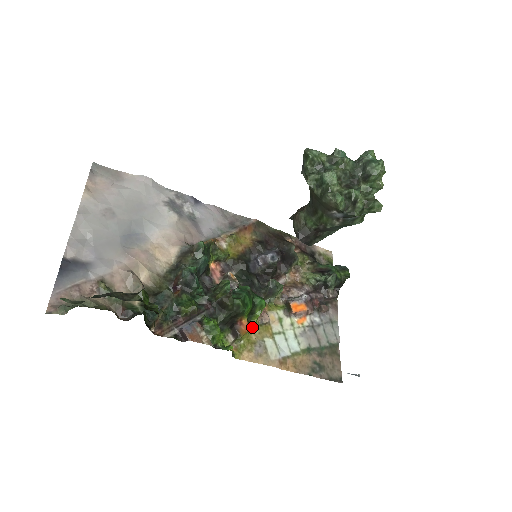
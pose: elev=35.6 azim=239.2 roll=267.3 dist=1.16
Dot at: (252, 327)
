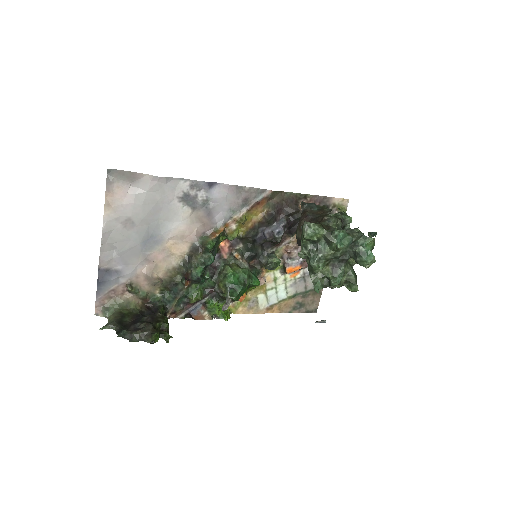
Dot at: (248, 291)
